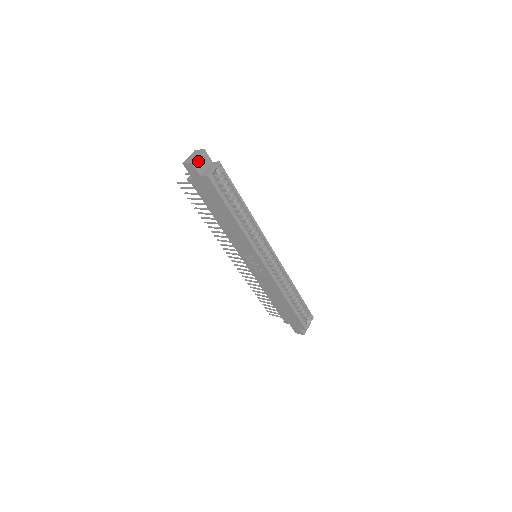
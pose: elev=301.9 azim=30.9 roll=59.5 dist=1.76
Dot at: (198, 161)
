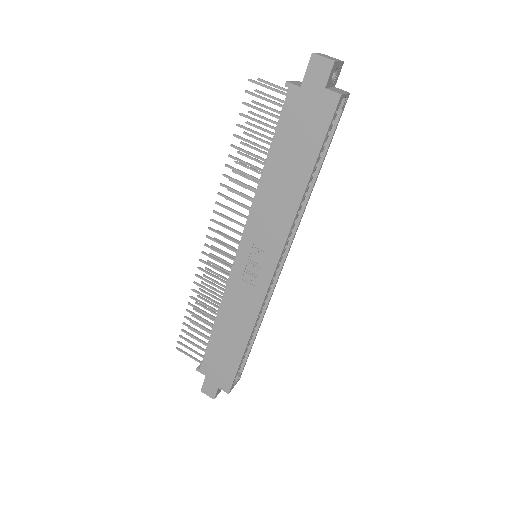
Dot at: (335, 67)
